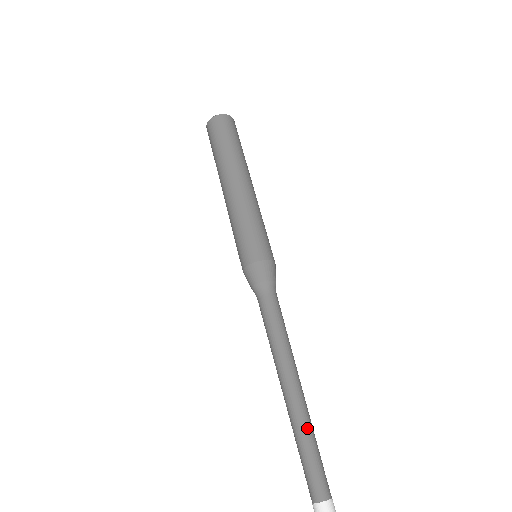
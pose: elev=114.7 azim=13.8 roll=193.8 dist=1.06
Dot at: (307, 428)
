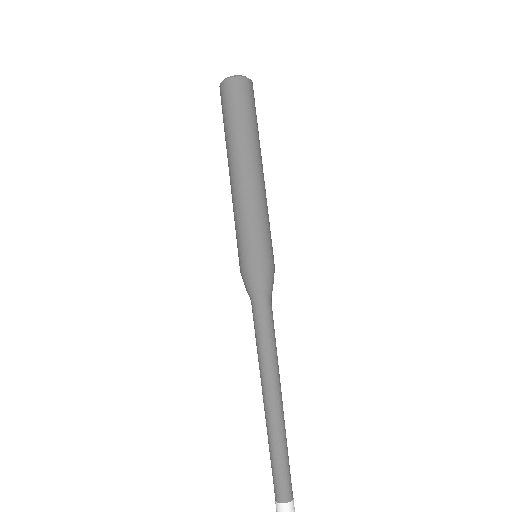
Dot at: (279, 439)
